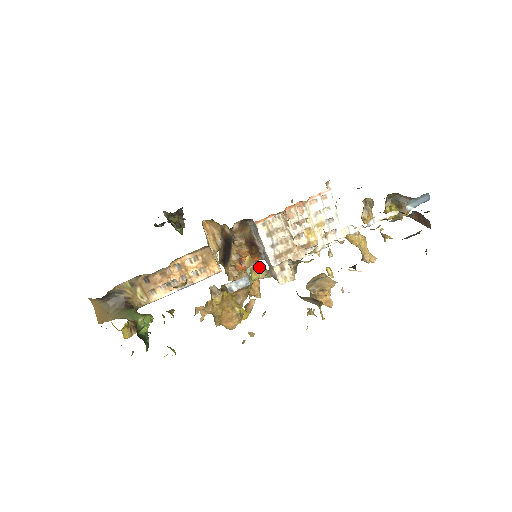
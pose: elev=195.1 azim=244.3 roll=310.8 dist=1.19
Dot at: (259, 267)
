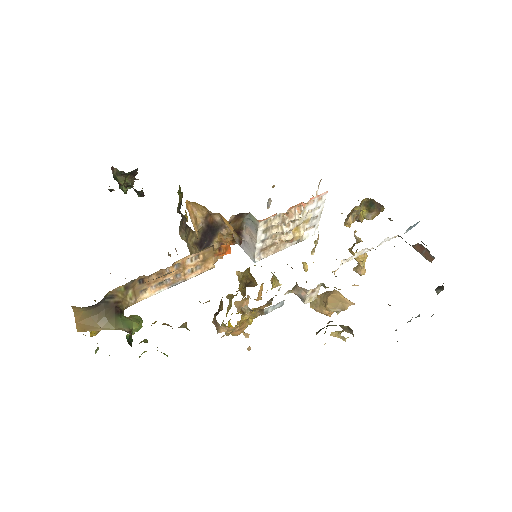
Dot at: (275, 278)
